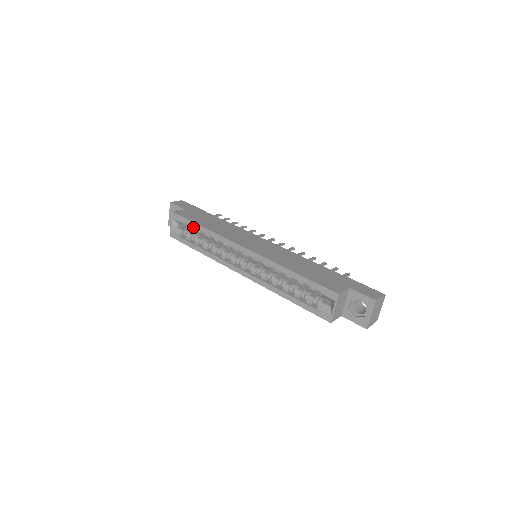
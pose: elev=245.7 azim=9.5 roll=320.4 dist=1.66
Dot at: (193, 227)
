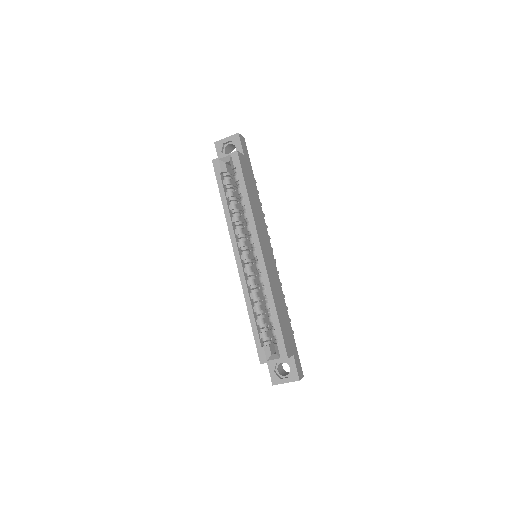
Dot at: (239, 182)
